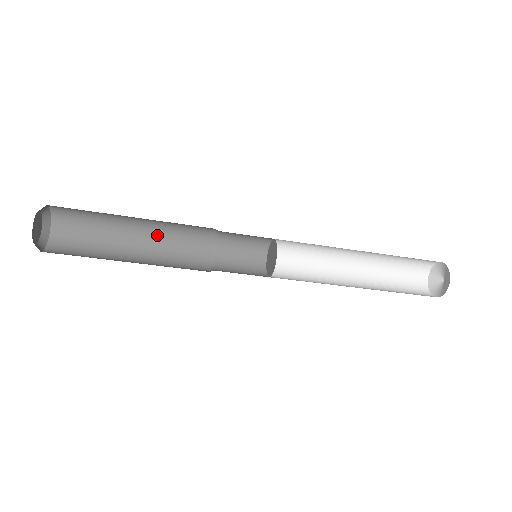
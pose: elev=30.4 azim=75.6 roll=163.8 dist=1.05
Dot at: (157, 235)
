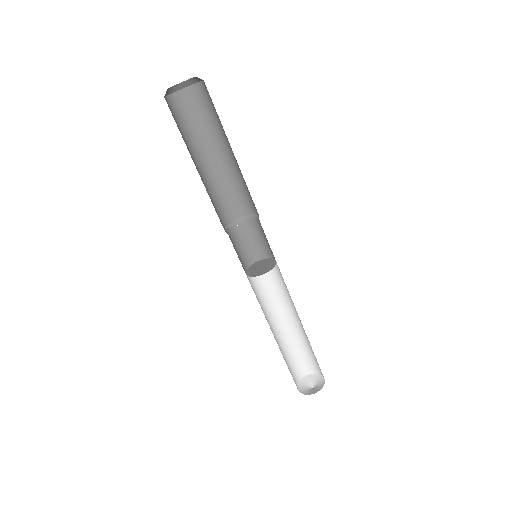
Dot at: (205, 186)
